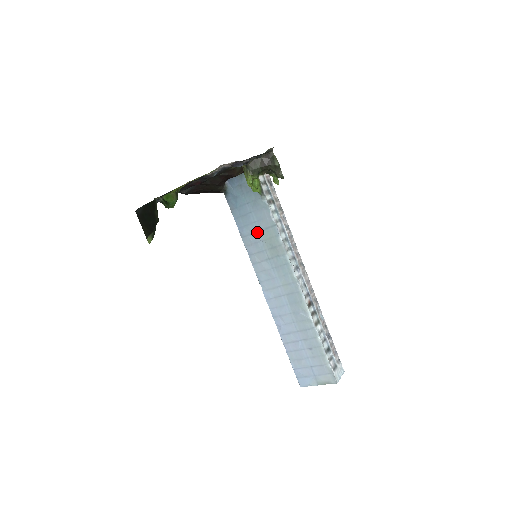
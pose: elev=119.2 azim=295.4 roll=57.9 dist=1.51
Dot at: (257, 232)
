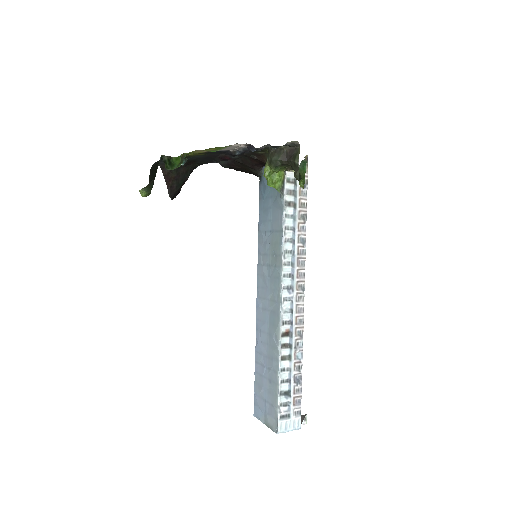
Dot at: (269, 232)
